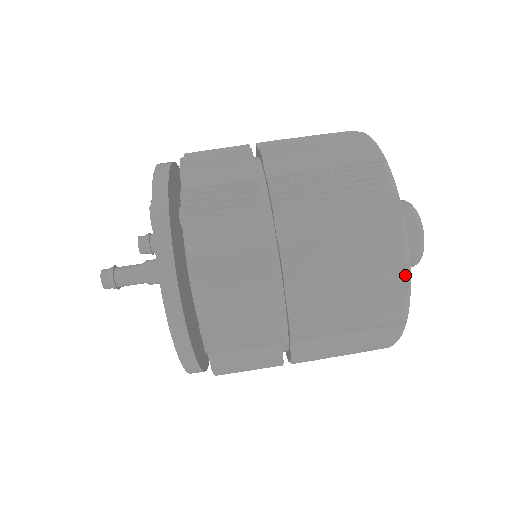
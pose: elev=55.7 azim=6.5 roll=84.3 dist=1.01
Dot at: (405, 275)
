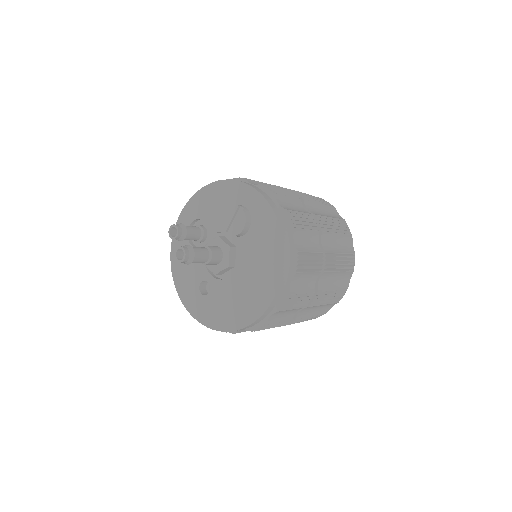
Dot at: (350, 278)
